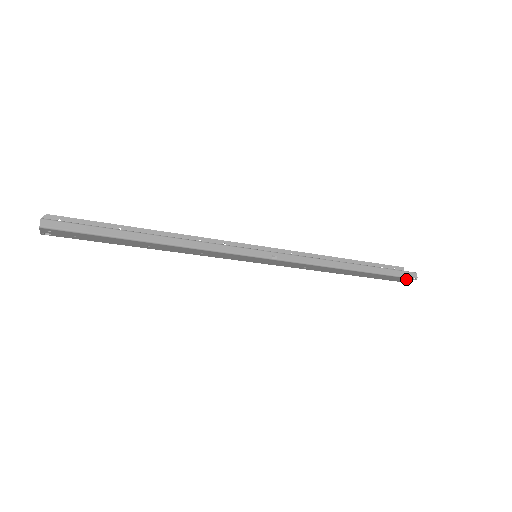
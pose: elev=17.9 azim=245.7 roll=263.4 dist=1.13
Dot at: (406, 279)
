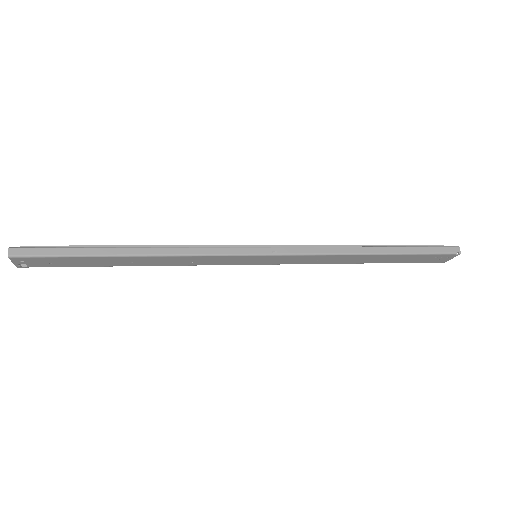
Dot at: (447, 256)
